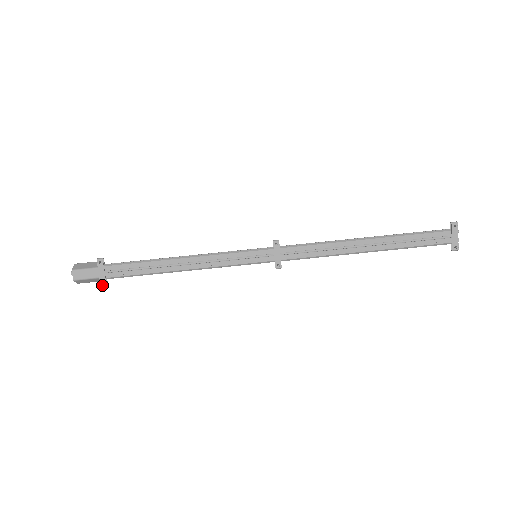
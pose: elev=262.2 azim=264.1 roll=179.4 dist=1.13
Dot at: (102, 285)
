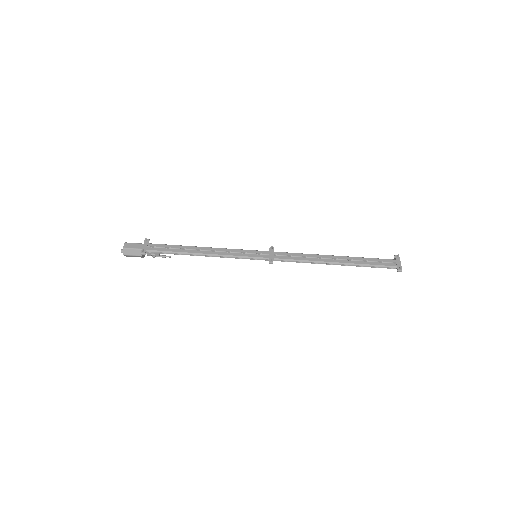
Dot at: (142, 253)
